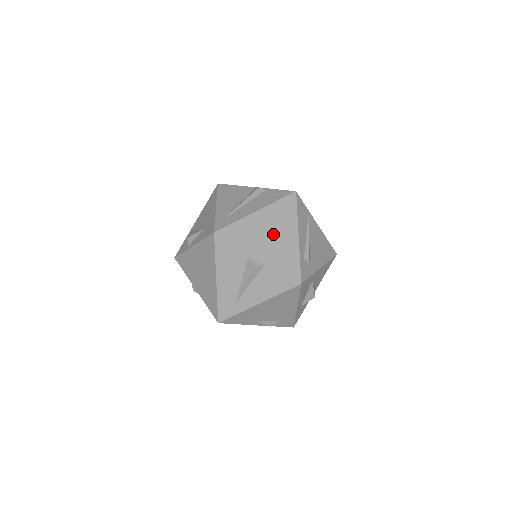
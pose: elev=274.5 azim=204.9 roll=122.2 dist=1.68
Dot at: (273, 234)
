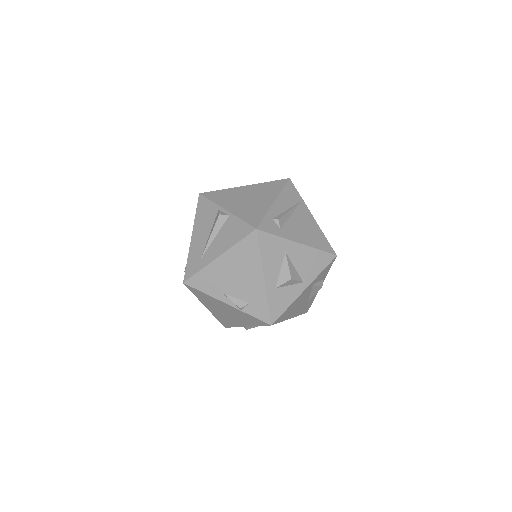
Dot at: (250, 198)
